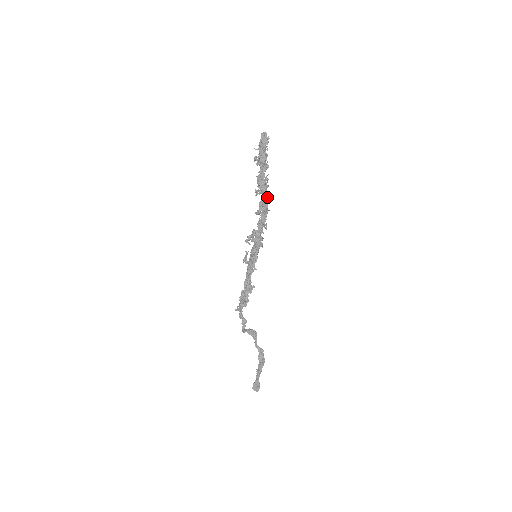
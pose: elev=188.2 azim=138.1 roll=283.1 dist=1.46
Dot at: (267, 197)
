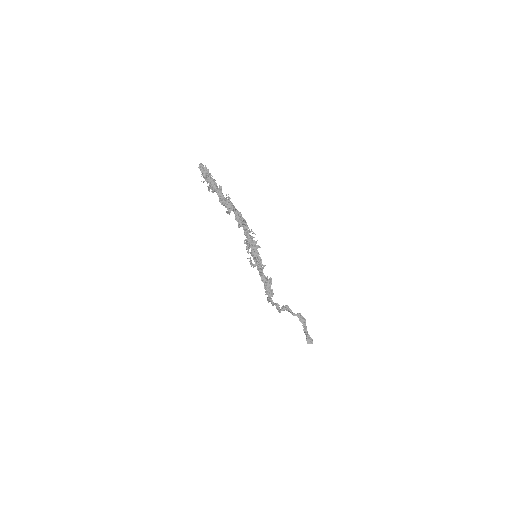
Dot at: (237, 210)
